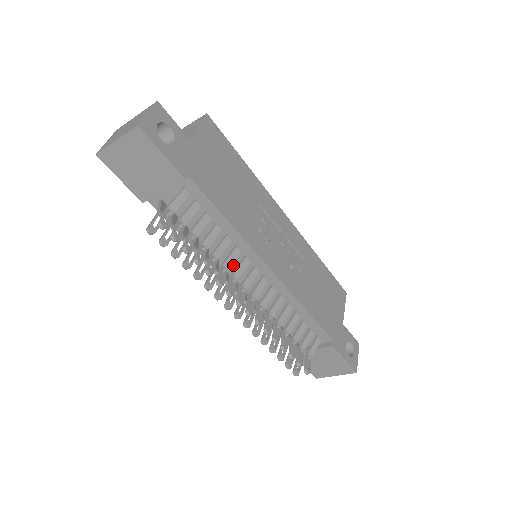
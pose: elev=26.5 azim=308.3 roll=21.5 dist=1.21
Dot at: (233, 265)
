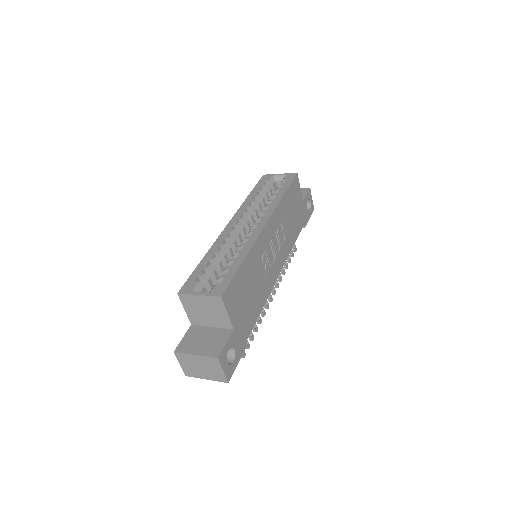
Dot at: occluded
